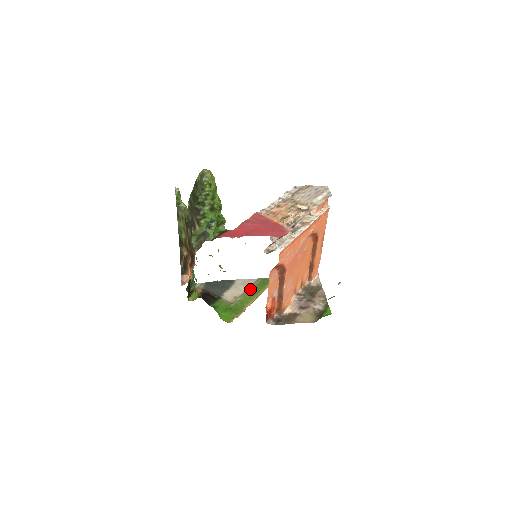
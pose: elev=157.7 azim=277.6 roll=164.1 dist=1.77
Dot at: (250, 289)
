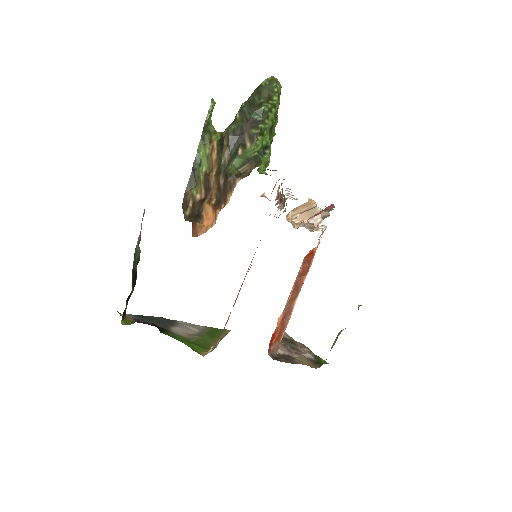
Dot at: (204, 332)
